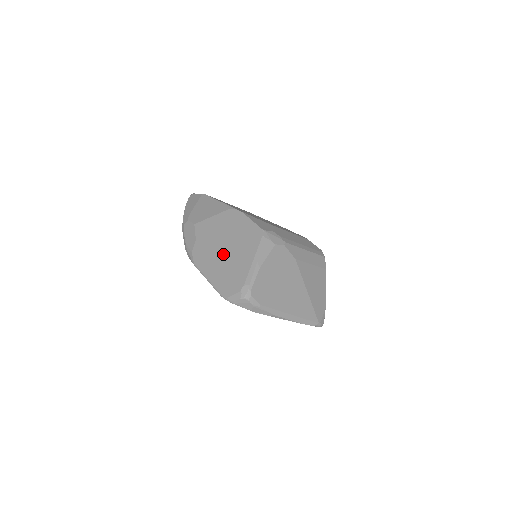
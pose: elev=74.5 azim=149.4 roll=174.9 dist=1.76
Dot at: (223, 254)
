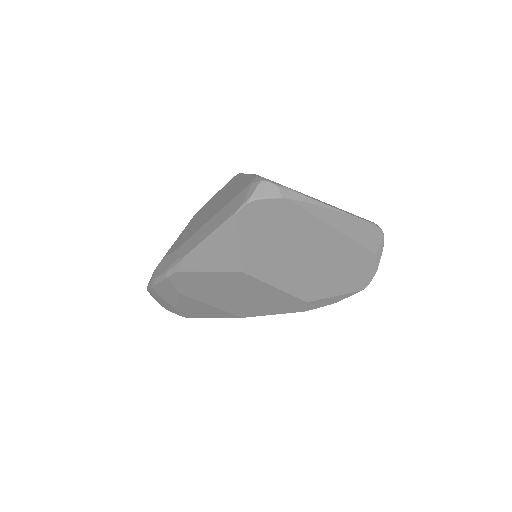
Dot at: (210, 214)
